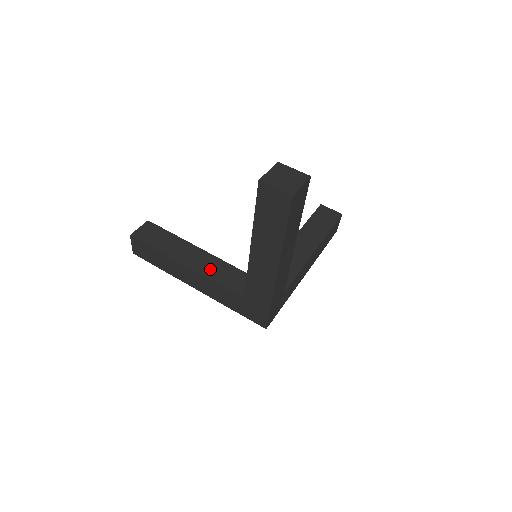
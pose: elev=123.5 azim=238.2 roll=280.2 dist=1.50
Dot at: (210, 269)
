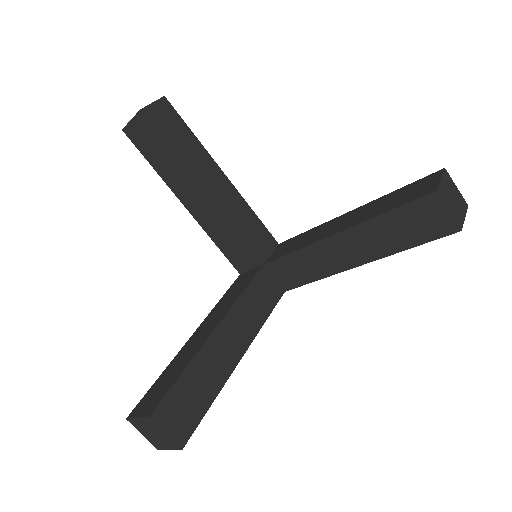
Dot at: (211, 225)
